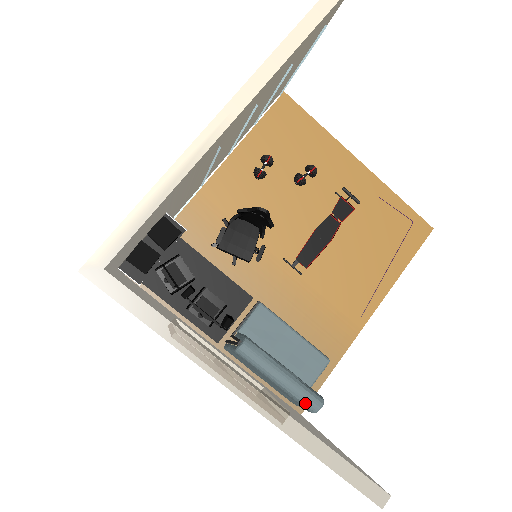
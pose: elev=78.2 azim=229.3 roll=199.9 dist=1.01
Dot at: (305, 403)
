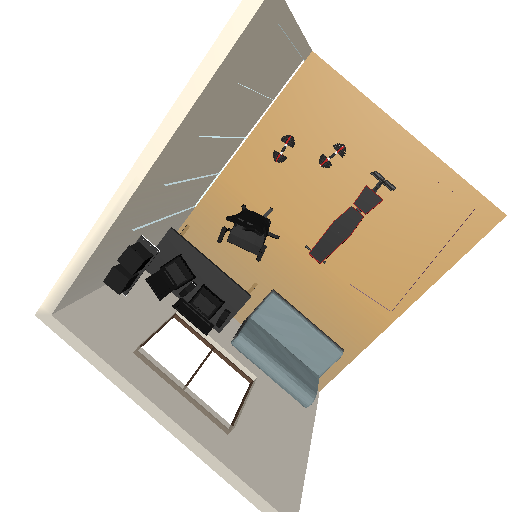
Dot at: (295, 398)
